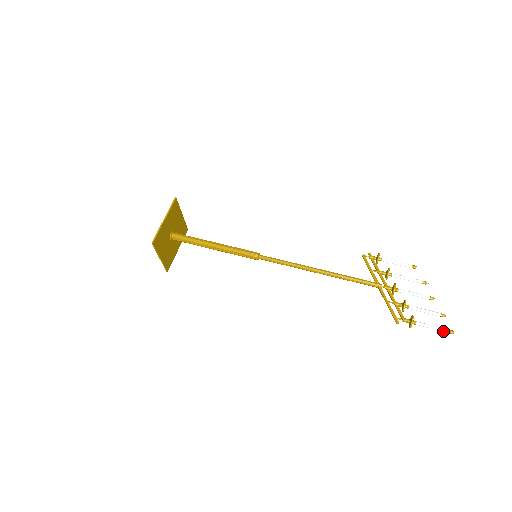
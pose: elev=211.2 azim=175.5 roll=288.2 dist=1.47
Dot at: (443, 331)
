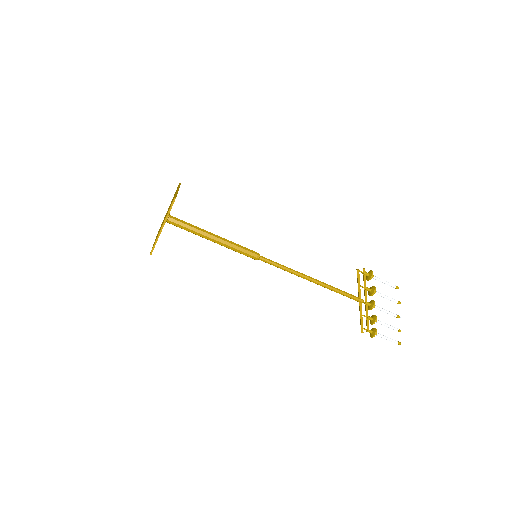
Dot at: occluded
